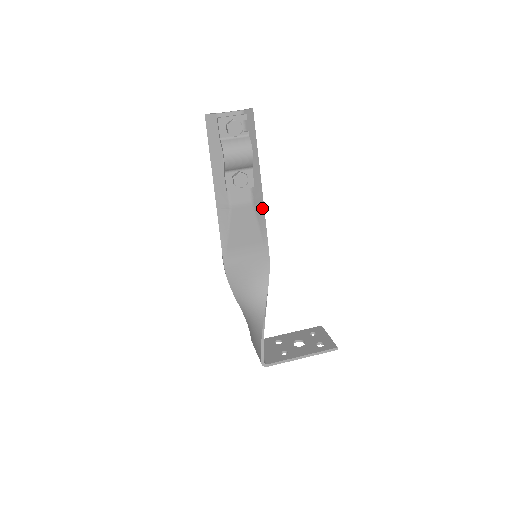
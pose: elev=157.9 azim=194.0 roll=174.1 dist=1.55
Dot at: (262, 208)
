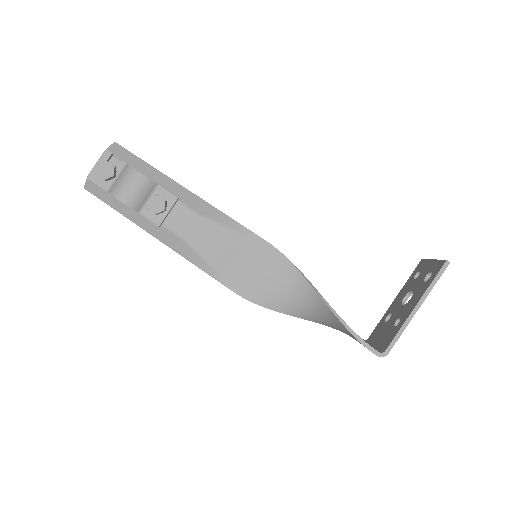
Dot at: (213, 209)
